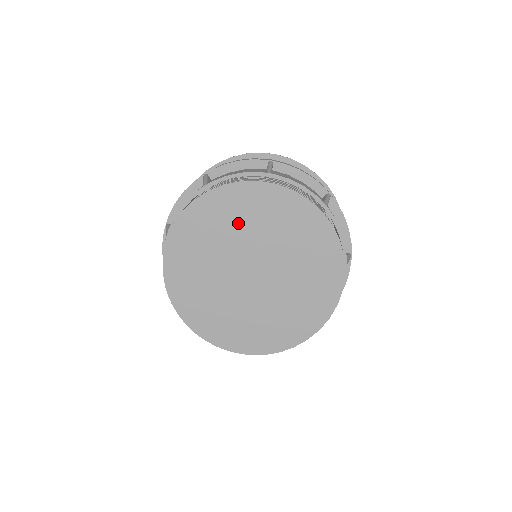
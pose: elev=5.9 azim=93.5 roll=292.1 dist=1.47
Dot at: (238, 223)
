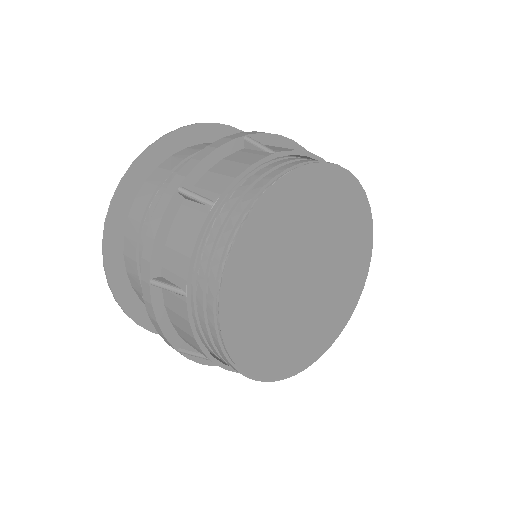
Dot at: (318, 213)
